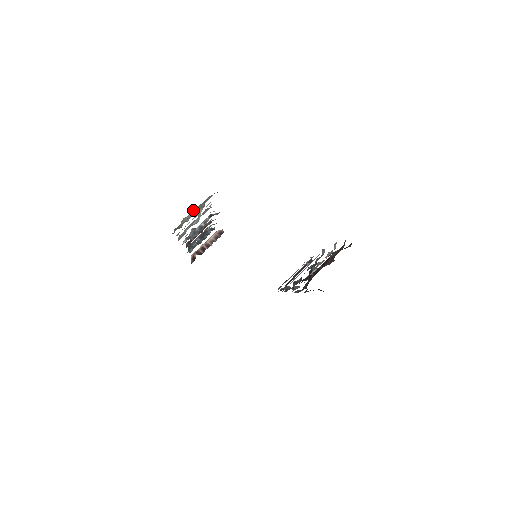
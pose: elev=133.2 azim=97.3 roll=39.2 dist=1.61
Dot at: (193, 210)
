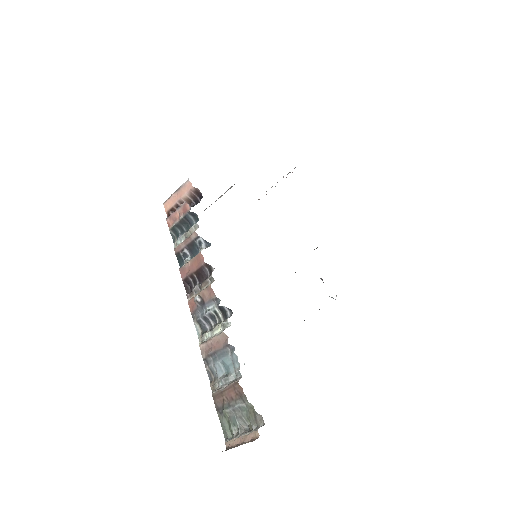
Dot at: (234, 408)
